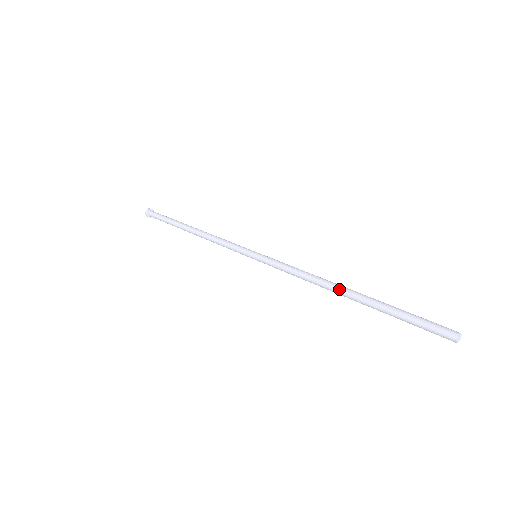
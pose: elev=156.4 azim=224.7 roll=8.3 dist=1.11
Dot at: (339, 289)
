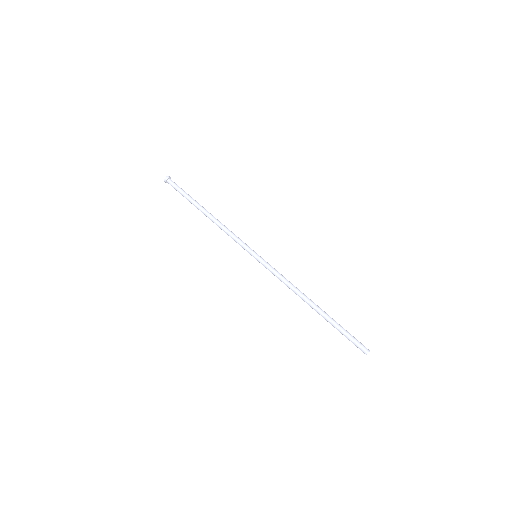
Dot at: (310, 302)
